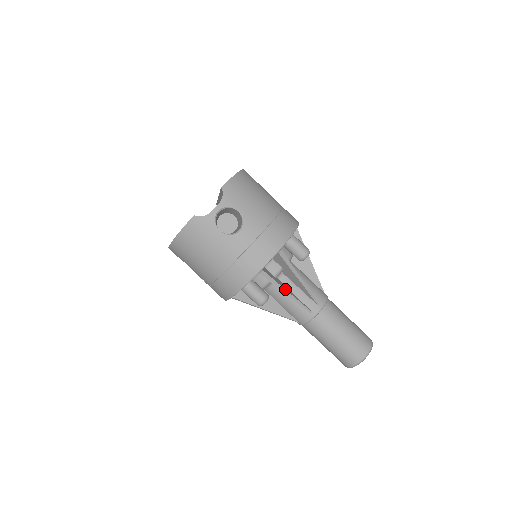
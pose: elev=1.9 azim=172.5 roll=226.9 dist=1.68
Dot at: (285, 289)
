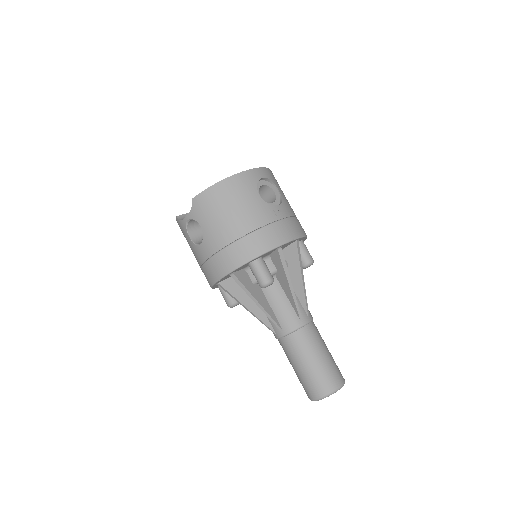
Dot at: (244, 305)
